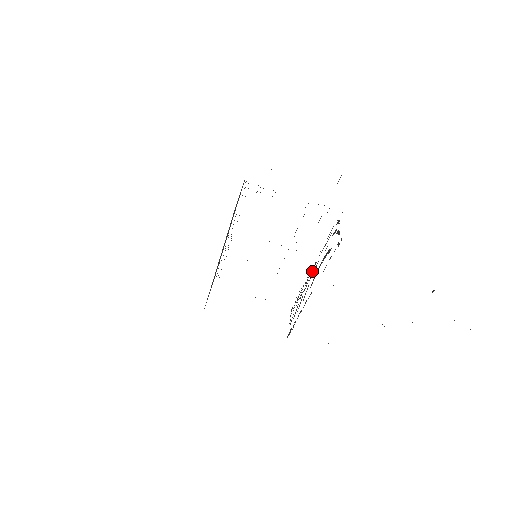
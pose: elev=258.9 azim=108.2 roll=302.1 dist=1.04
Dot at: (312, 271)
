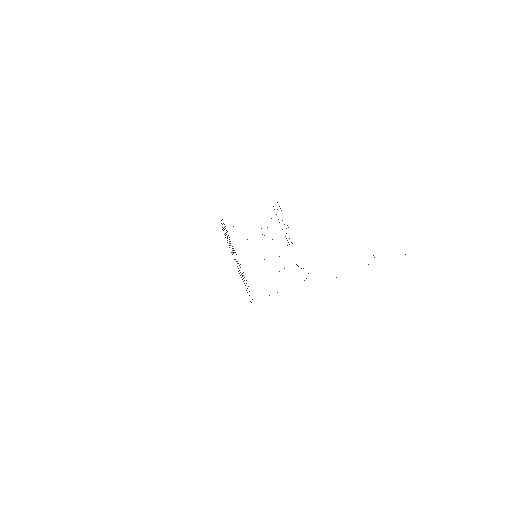
Dot at: occluded
